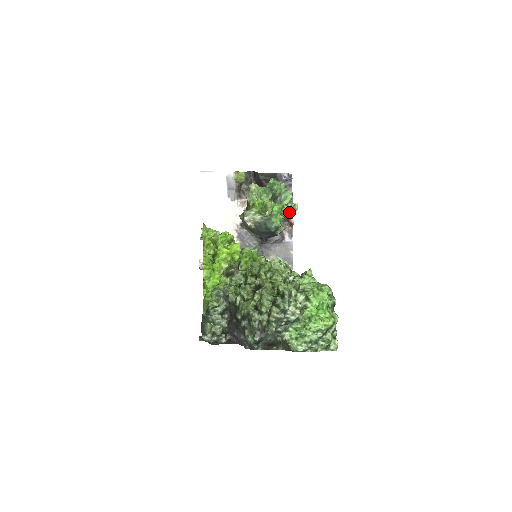
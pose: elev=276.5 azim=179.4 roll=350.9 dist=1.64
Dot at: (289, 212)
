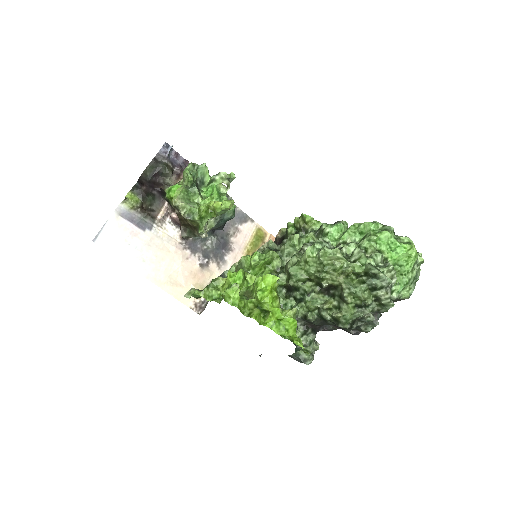
Dot at: (221, 184)
